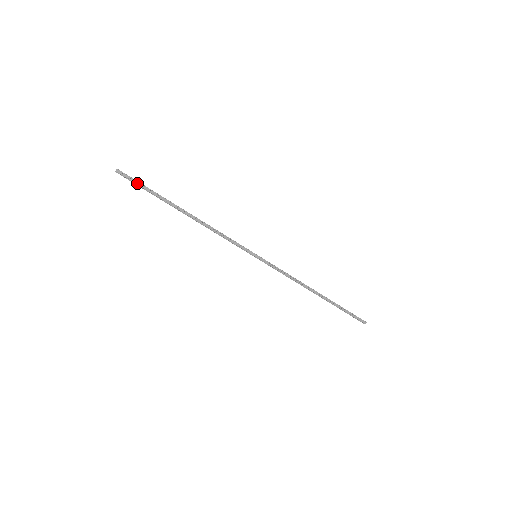
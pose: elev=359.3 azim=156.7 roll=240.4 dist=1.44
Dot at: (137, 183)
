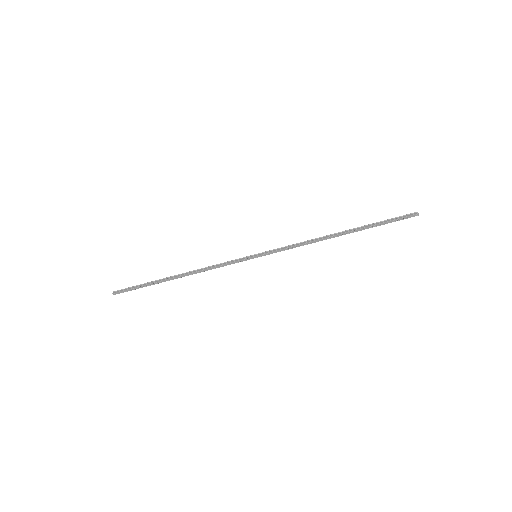
Dot at: (131, 290)
